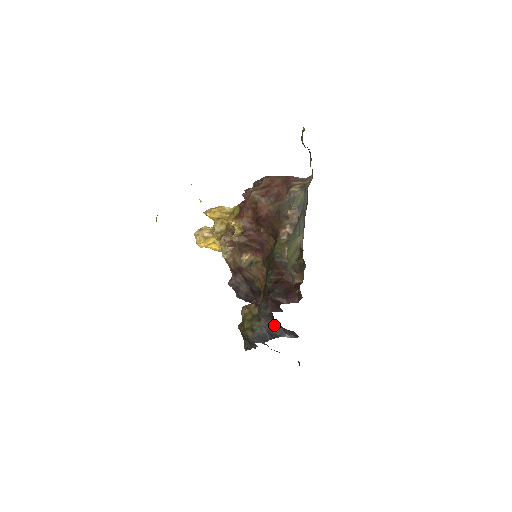
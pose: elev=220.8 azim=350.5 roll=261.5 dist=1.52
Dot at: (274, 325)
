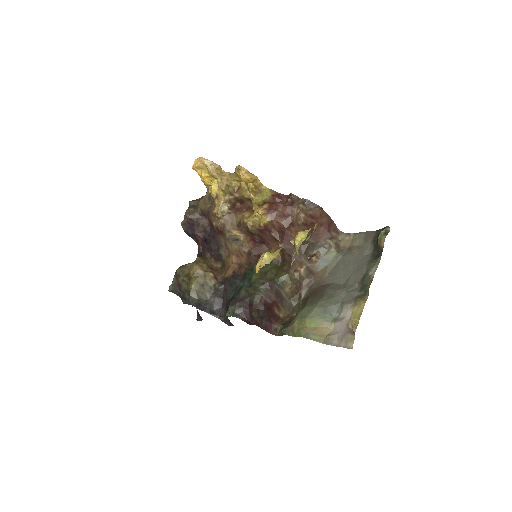
Dot at: (221, 308)
